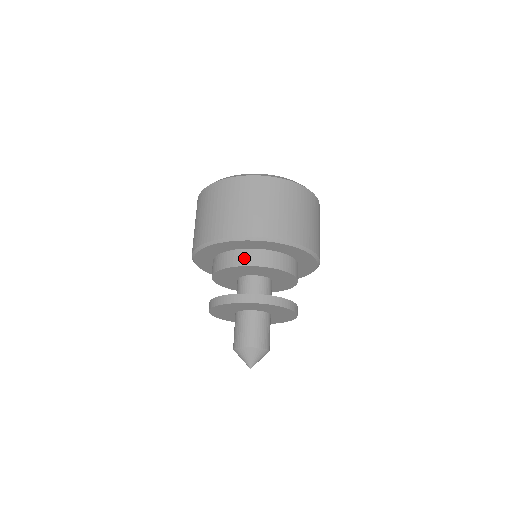
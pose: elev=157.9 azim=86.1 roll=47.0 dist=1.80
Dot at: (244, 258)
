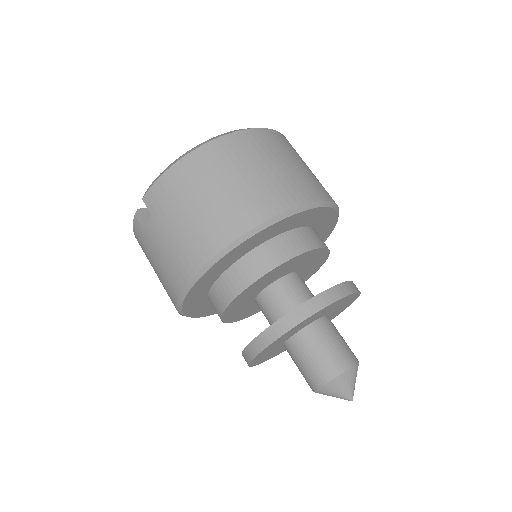
Dot at: (297, 243)
